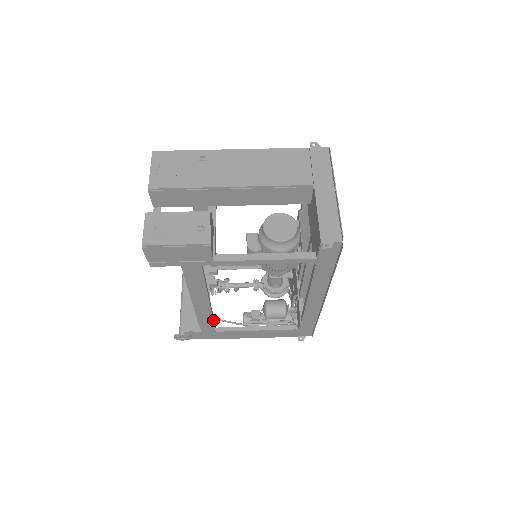
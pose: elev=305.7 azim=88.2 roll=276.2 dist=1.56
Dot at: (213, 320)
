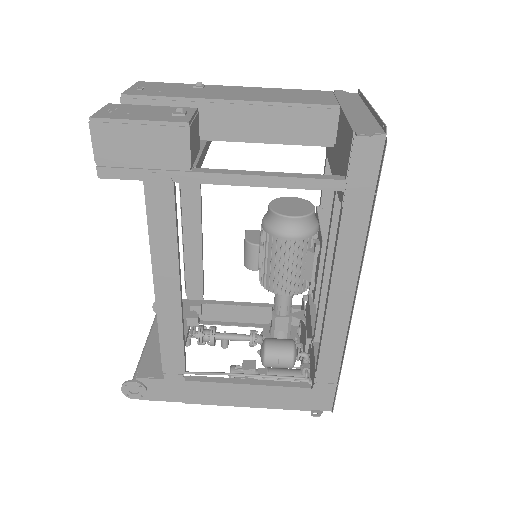
Dot at: (183, 346)
